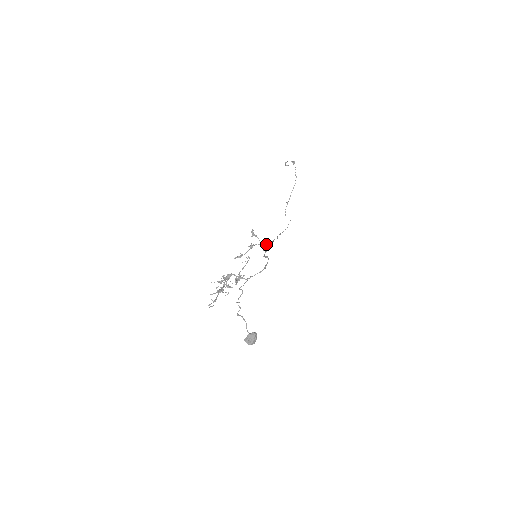
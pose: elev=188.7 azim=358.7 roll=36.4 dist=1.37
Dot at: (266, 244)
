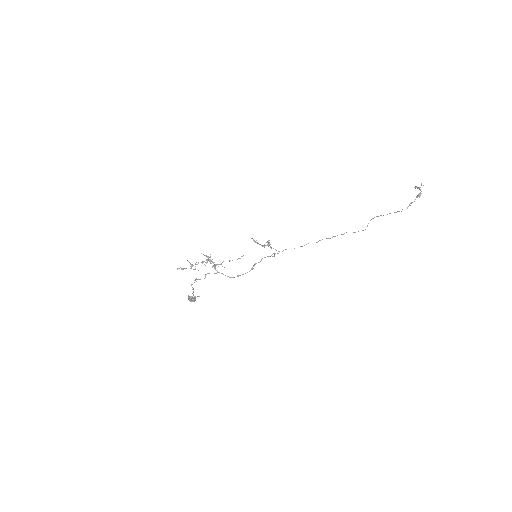
Dot at: occluded
